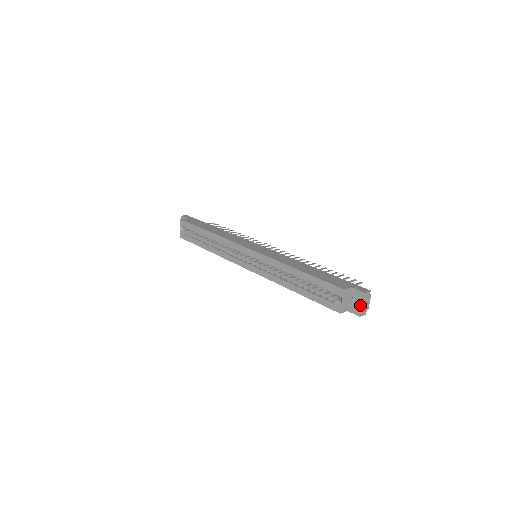
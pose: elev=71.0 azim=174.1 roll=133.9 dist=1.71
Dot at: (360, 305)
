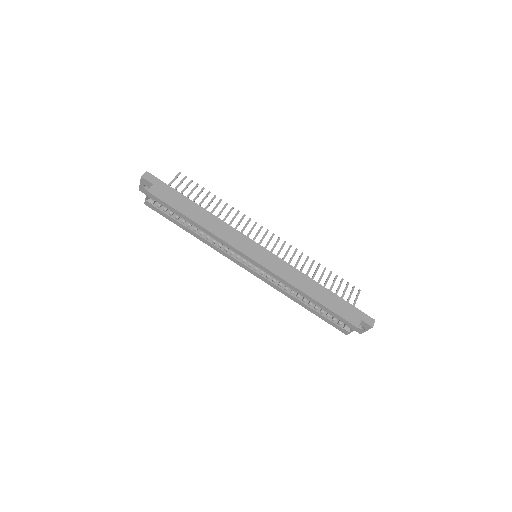
Dot at: (364, 330)
